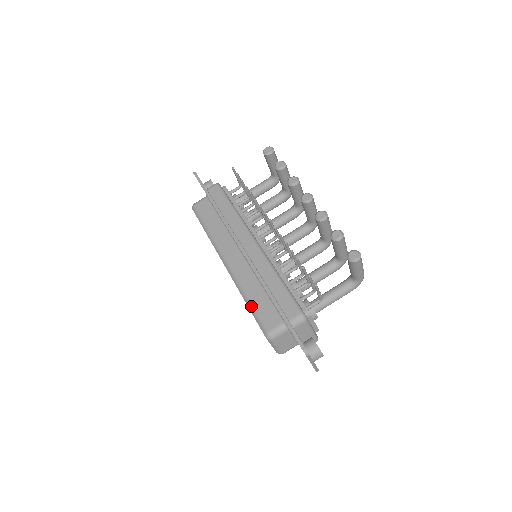
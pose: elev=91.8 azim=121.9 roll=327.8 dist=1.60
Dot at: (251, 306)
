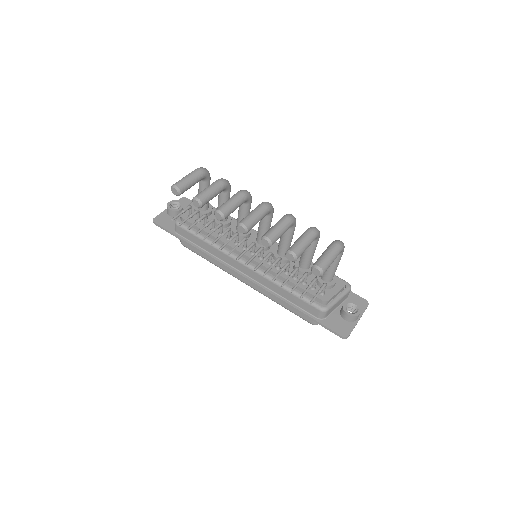
Dot at: occluded
